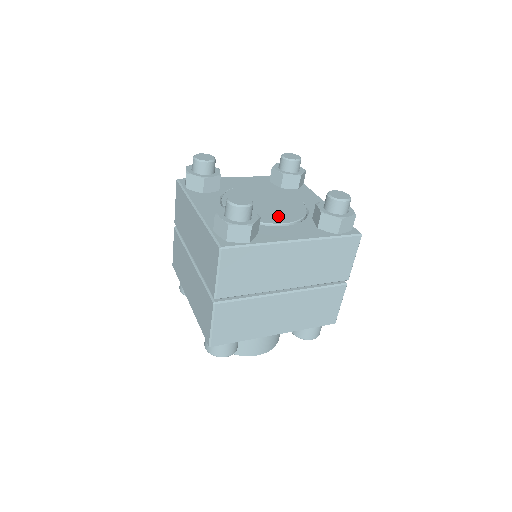
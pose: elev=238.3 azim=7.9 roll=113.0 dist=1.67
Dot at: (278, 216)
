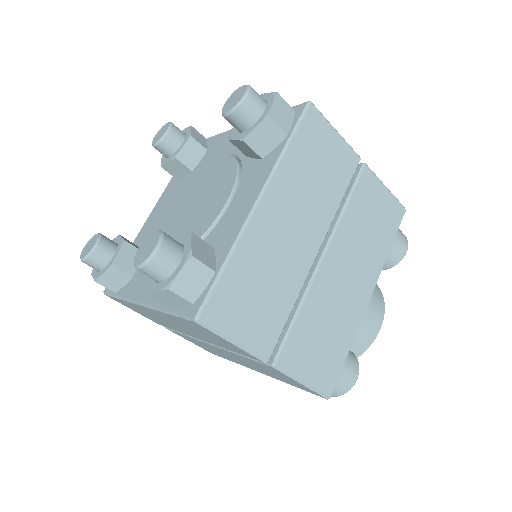
Dot at: occluded
